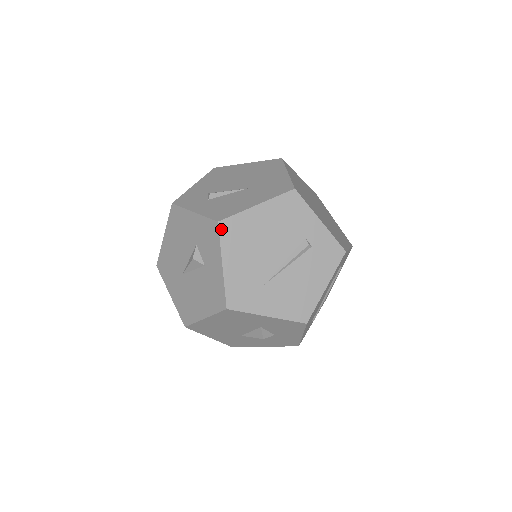
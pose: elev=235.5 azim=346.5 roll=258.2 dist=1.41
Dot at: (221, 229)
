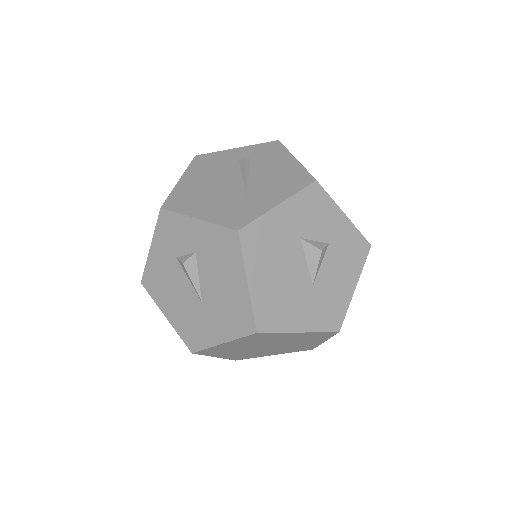
Dot at: (168, 208)
